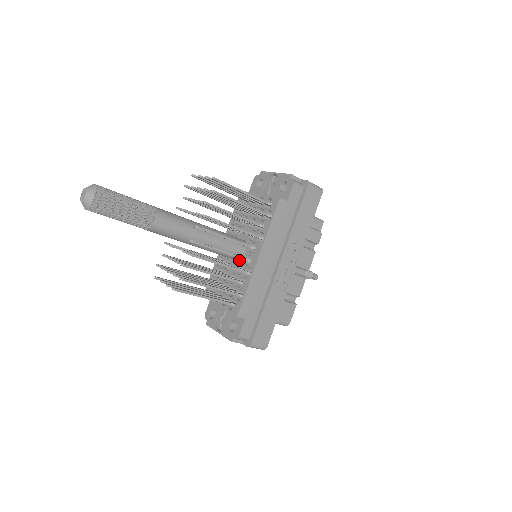
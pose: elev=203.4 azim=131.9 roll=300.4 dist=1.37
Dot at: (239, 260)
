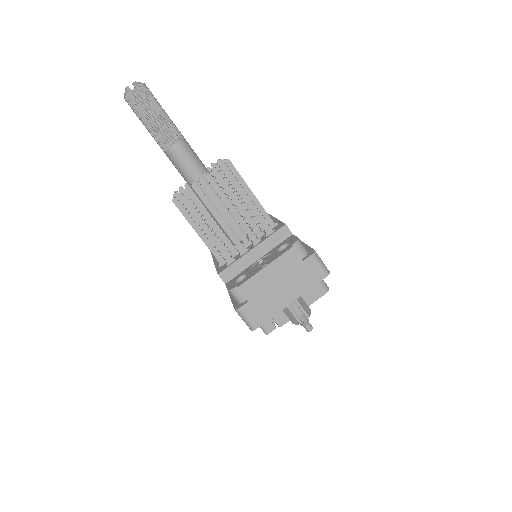
Dot at: occluded
